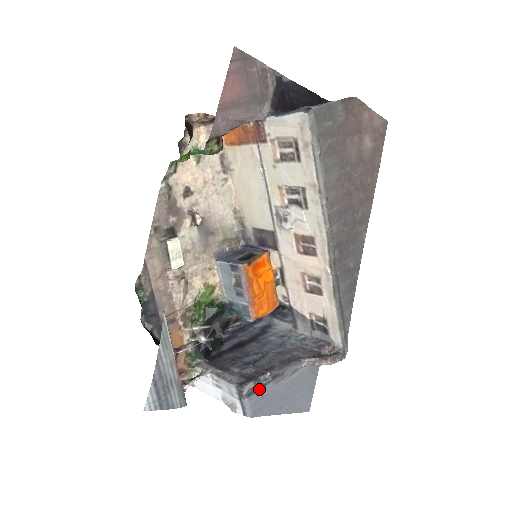
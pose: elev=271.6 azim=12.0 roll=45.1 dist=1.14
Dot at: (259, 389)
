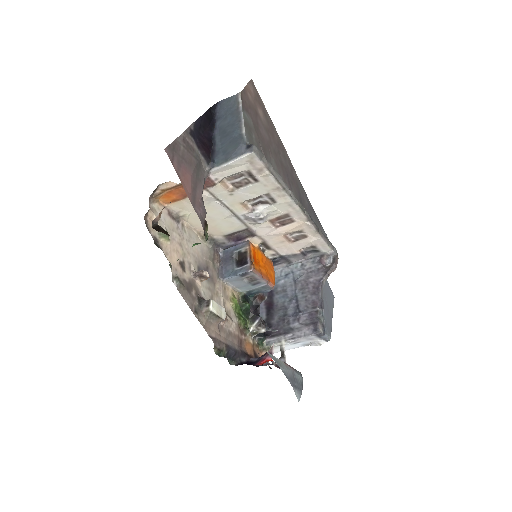
Dot at: (324, 322)
